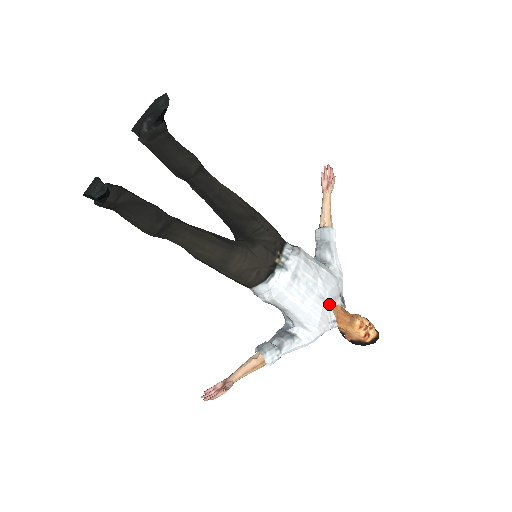
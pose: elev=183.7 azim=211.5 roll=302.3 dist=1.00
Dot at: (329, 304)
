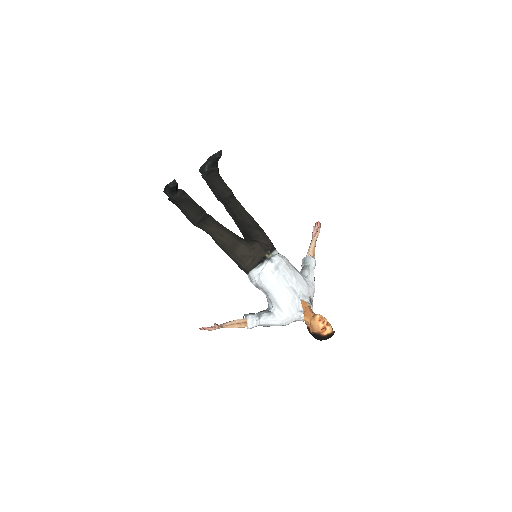
Dot at: (299, 297)
